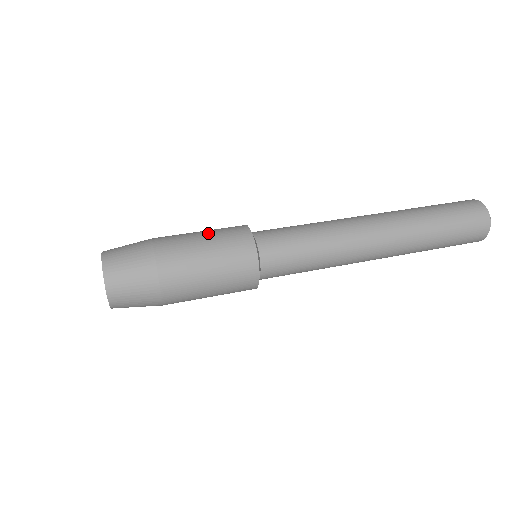
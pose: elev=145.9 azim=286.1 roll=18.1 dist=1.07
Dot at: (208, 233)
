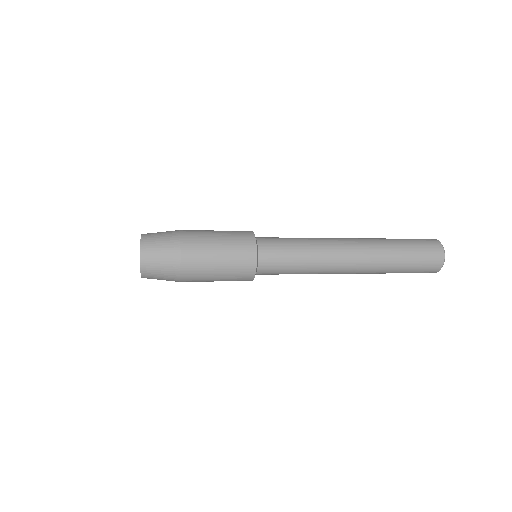
Dot at: occluded
